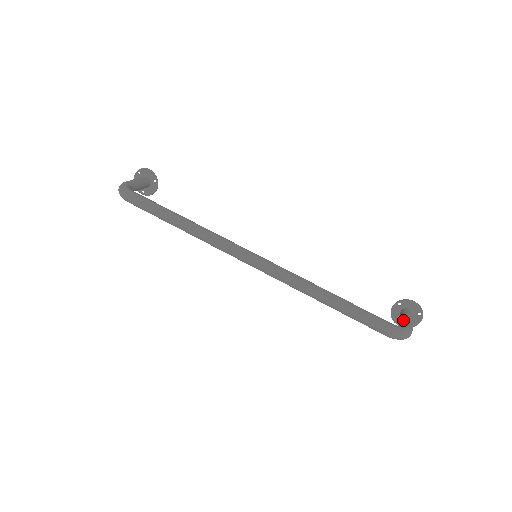
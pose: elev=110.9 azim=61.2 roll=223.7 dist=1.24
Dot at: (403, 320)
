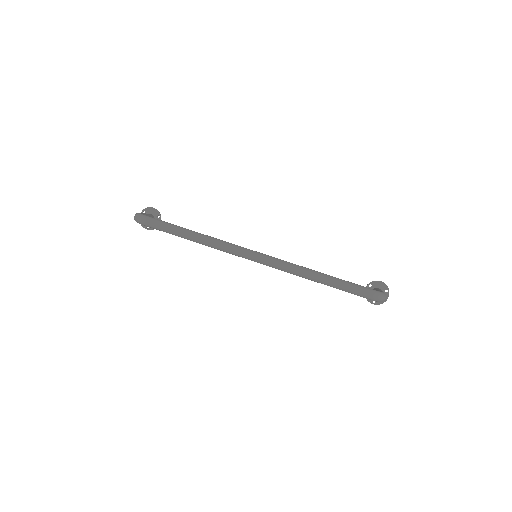
Dot at: occluded
